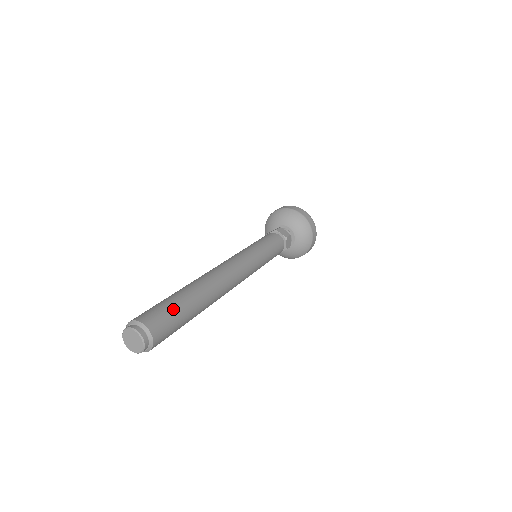
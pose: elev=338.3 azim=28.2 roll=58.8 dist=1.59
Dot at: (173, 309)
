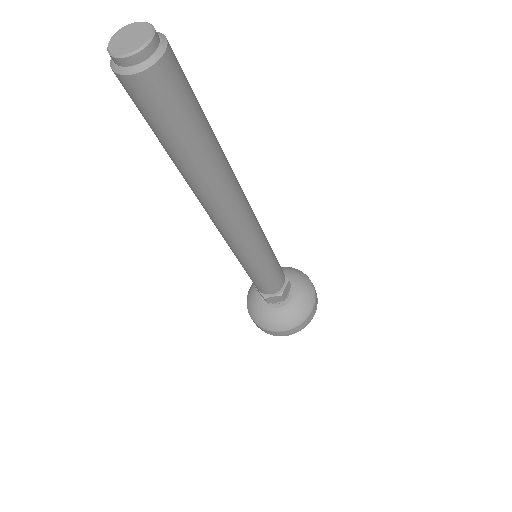
Dot at: occluded
